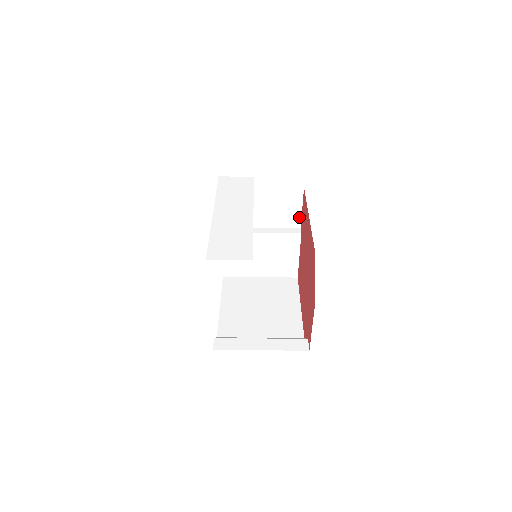
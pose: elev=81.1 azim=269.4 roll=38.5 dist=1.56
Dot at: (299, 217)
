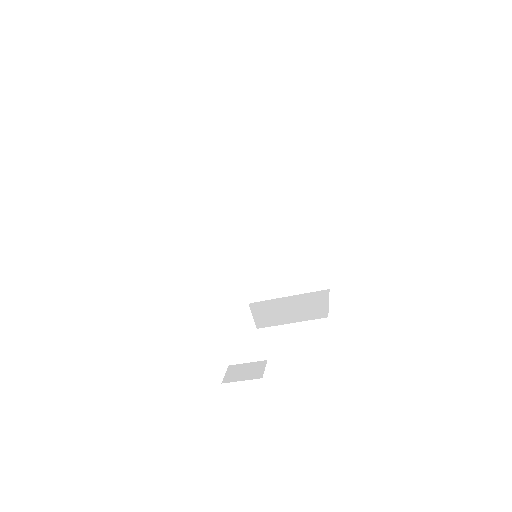
Dot at: occluded
